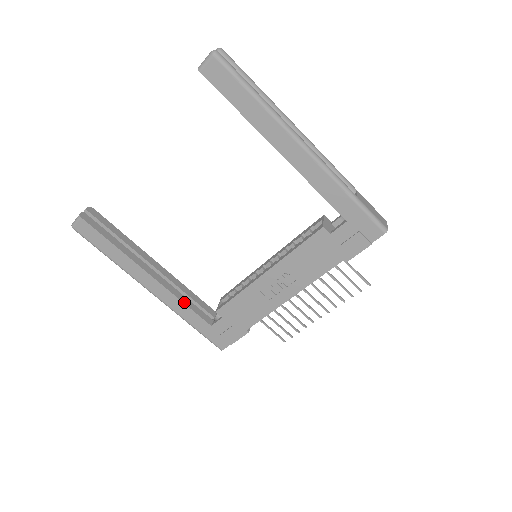
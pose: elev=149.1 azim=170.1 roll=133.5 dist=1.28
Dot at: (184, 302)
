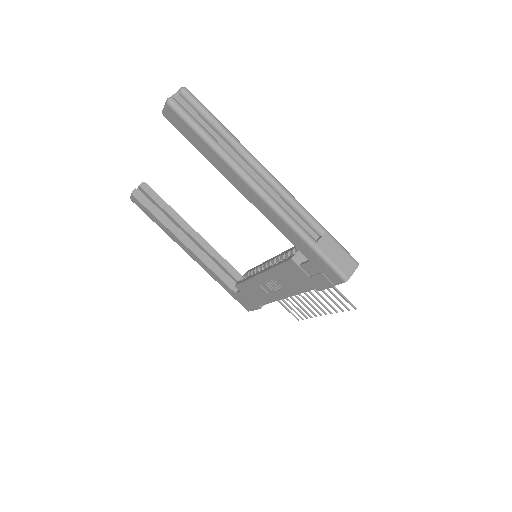
Dot at: (213, 271)
